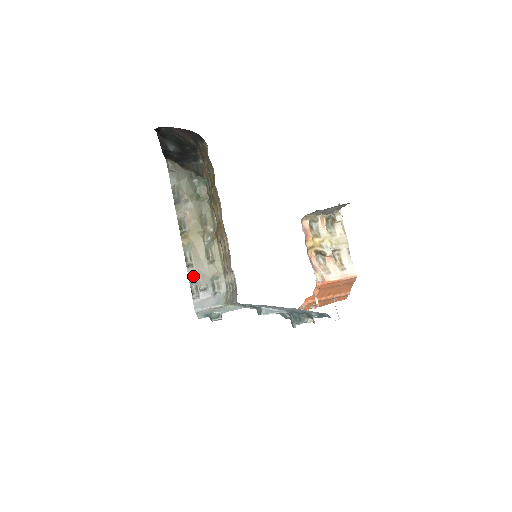
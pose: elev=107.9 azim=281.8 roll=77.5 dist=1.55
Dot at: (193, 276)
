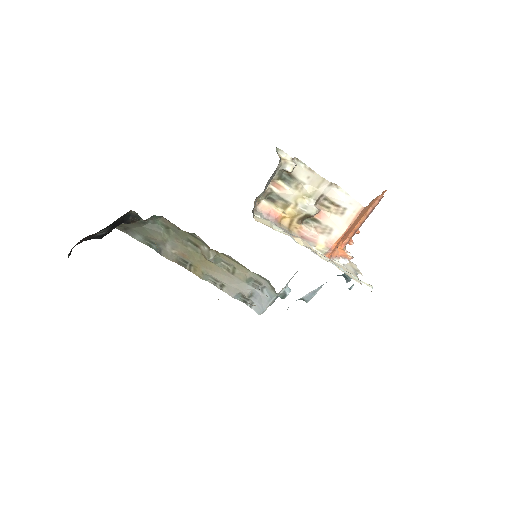
Dot at: (232, 293)
